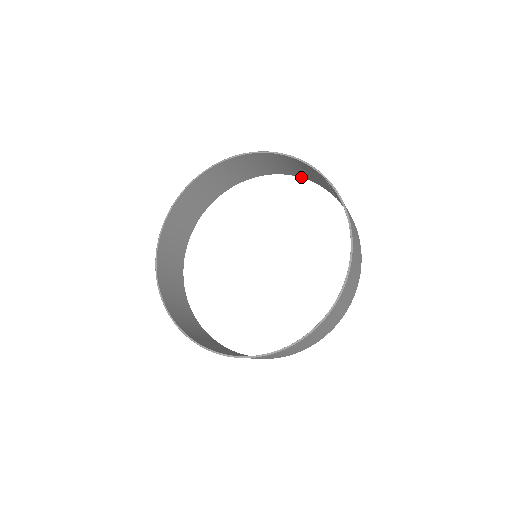
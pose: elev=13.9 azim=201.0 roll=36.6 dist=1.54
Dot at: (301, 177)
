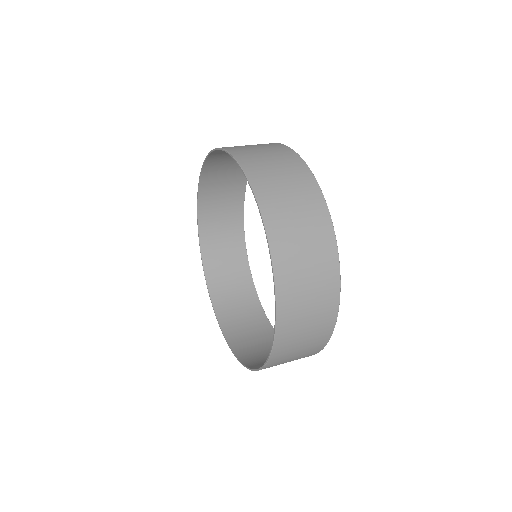
Dot at: occluded
